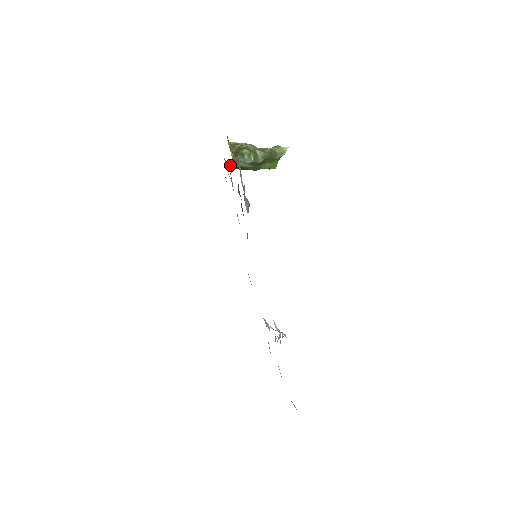
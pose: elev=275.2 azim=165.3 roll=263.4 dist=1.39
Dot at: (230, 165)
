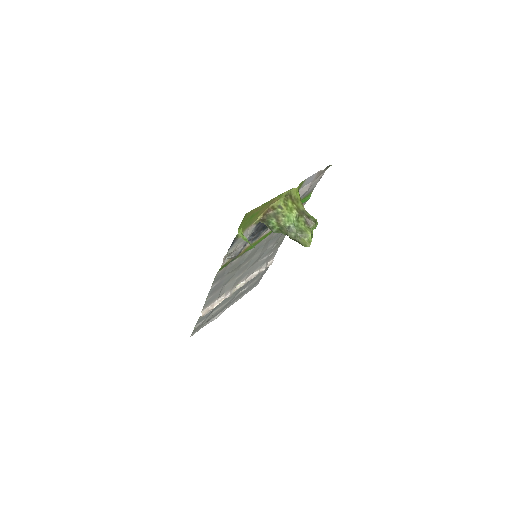
Dot at: occluded
